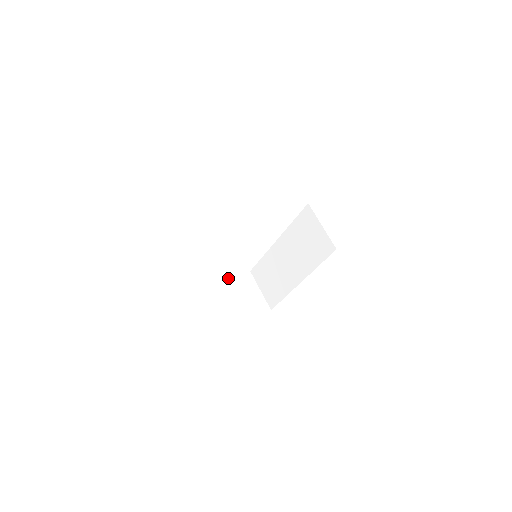
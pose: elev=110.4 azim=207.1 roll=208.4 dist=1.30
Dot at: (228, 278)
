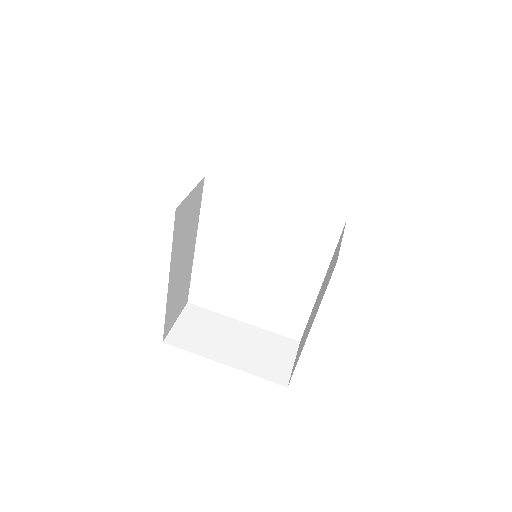
Dot at: (266, 330)
